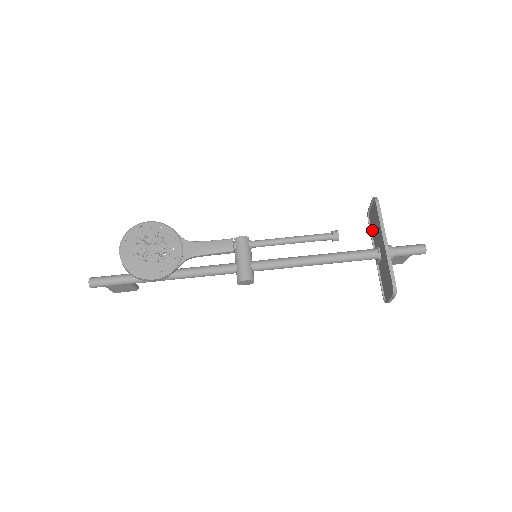
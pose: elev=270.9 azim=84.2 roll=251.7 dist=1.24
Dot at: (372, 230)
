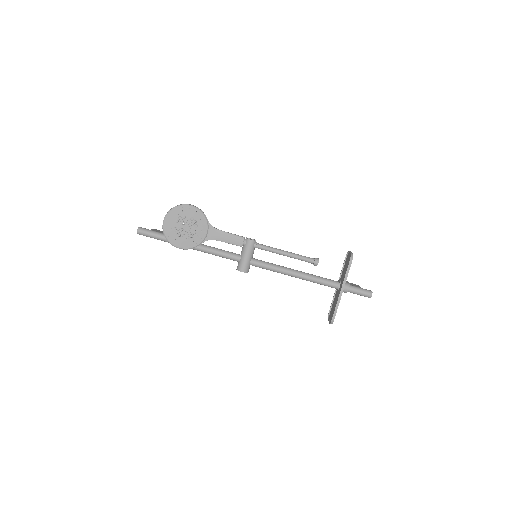
Dot at: (344, 265)
